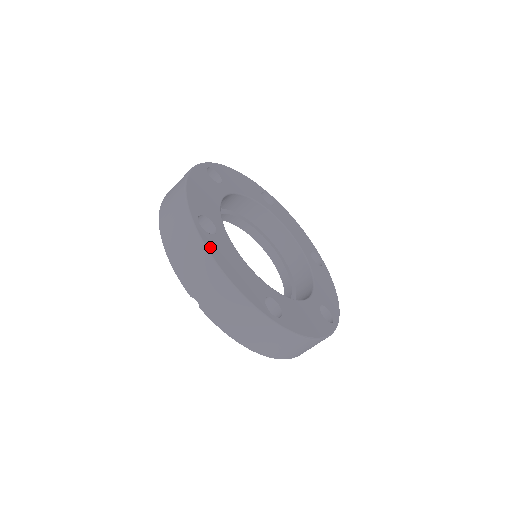
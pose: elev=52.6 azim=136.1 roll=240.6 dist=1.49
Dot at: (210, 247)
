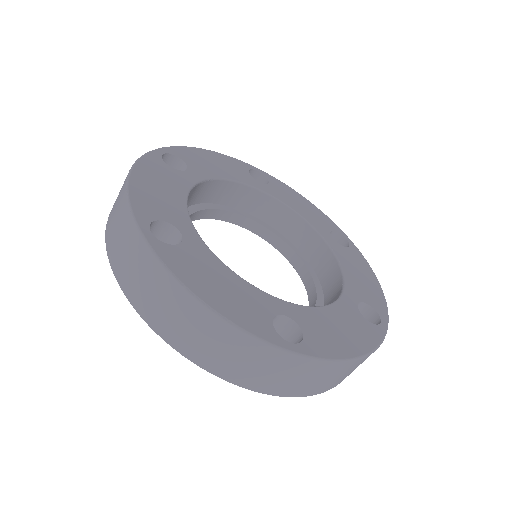
Dot at: (146, 161)
